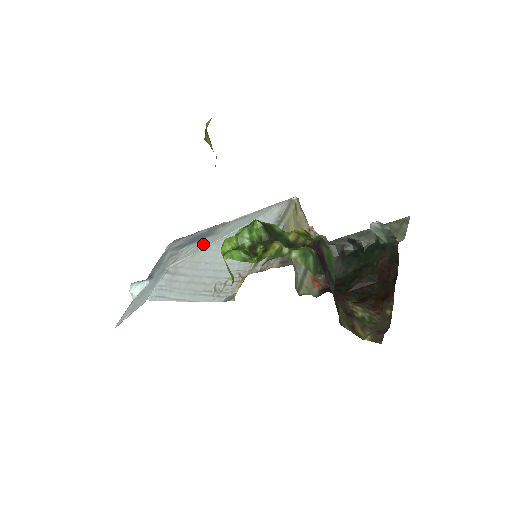
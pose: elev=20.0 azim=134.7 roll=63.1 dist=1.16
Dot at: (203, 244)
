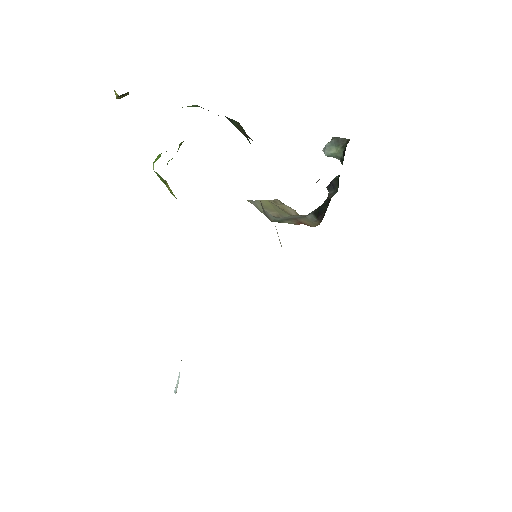
Dot at: occluded
